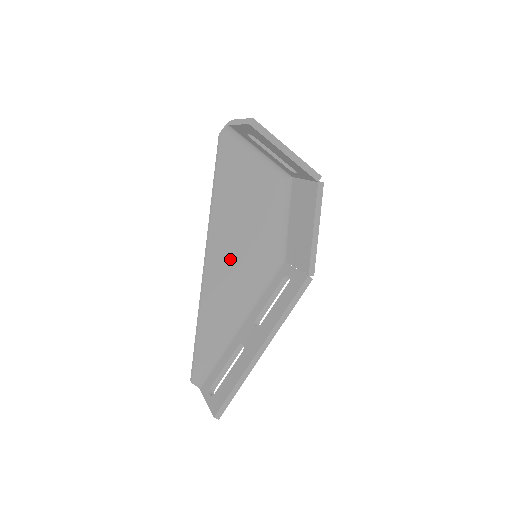
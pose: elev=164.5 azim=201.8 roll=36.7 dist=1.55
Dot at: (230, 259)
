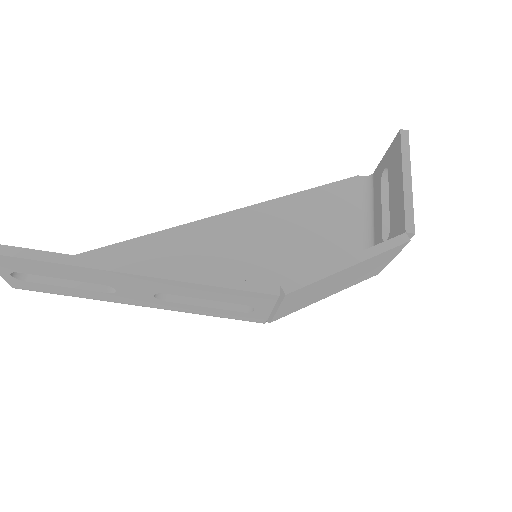
Dot at: (232, 243)
